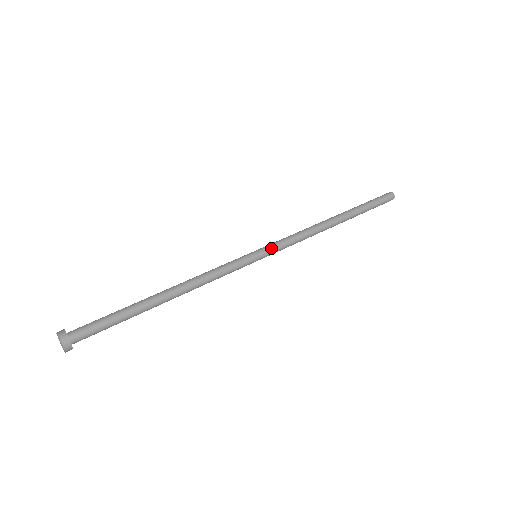
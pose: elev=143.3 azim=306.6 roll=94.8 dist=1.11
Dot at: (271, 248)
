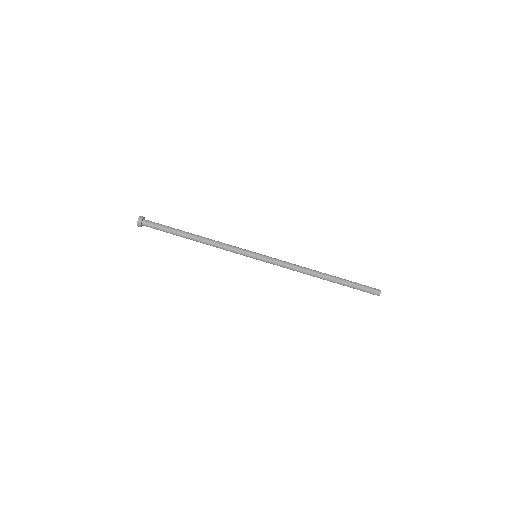
Dot at: (266, 261)
